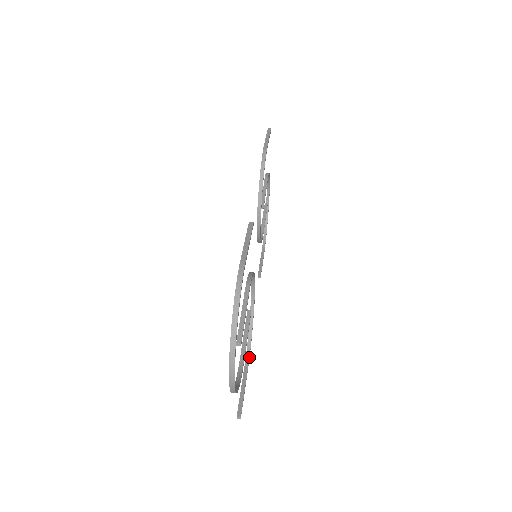
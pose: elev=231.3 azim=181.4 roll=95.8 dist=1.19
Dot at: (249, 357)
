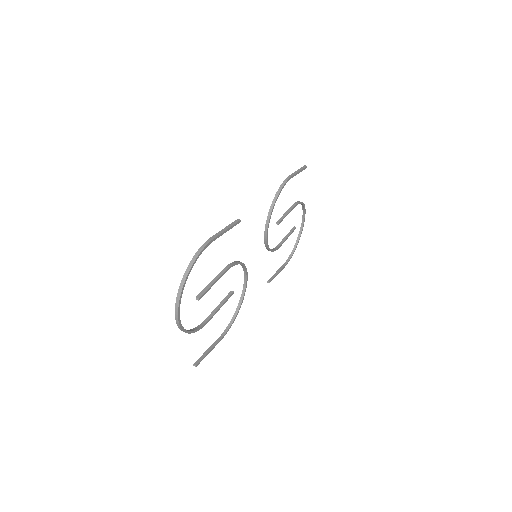
Dot at: (227, 331)
